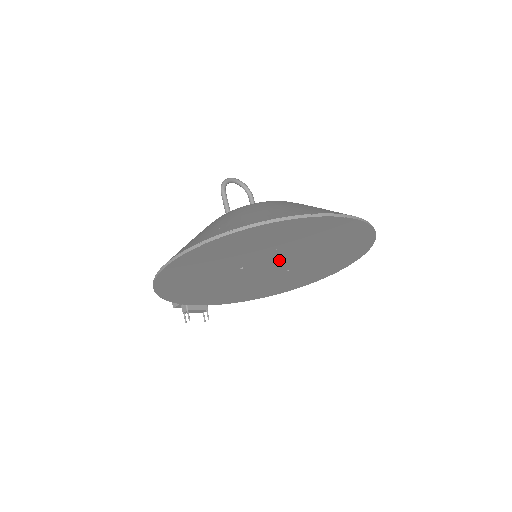
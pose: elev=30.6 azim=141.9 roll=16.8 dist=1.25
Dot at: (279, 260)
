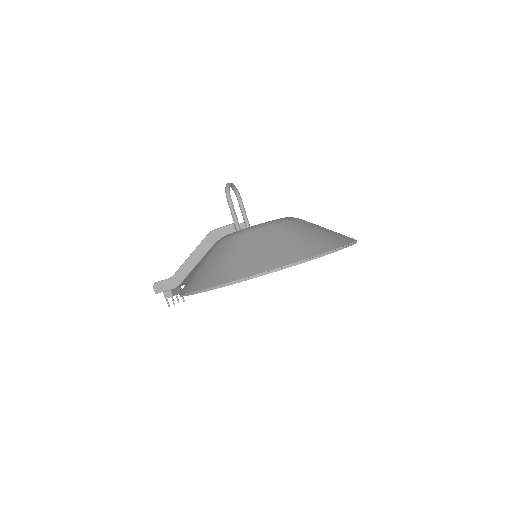
Dot at: occluded
